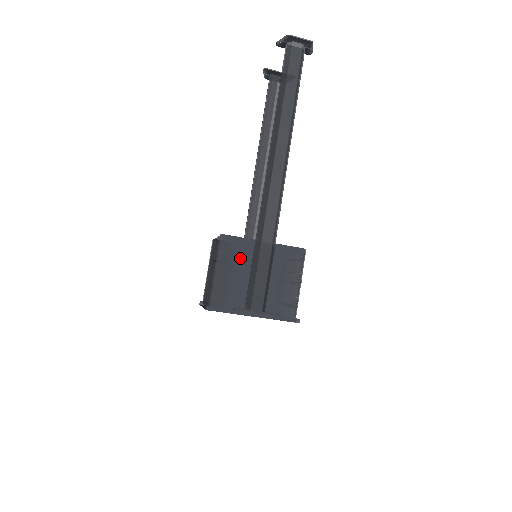
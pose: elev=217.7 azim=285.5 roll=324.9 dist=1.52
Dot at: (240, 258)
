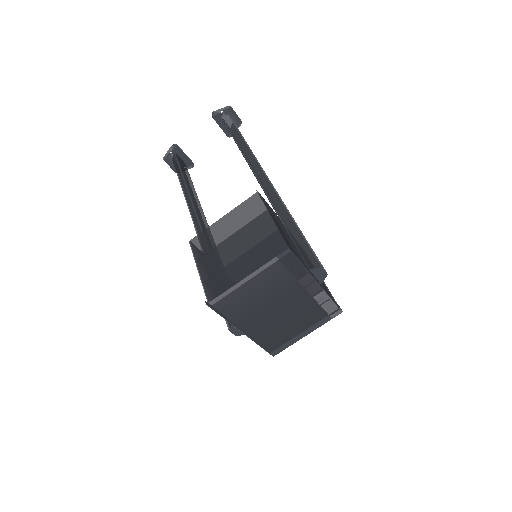
Dot at: (279, 222)
